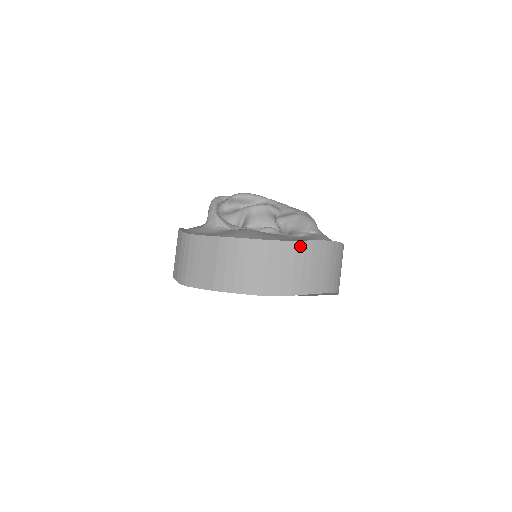
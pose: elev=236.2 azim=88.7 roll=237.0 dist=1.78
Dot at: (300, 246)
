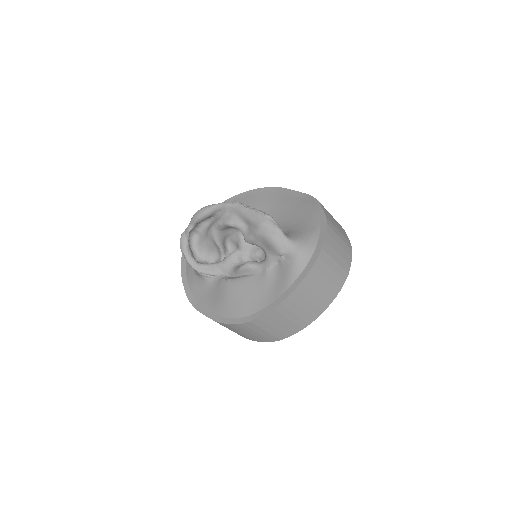
Dot at: (279, 309)
